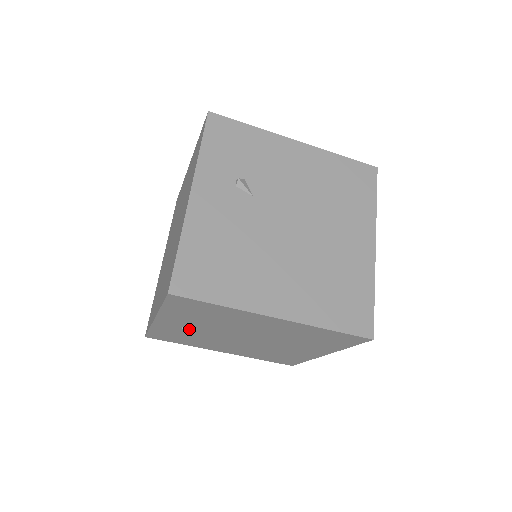
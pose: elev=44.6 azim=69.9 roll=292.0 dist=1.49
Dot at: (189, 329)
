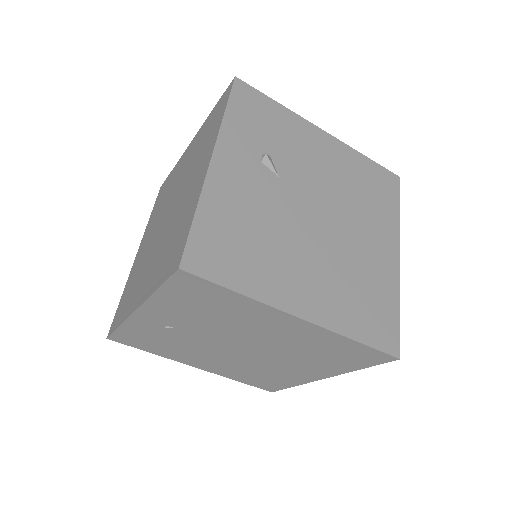
Dot at: (173, 329)
